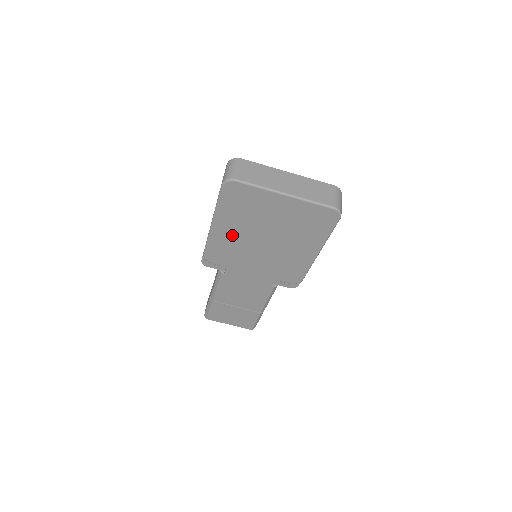
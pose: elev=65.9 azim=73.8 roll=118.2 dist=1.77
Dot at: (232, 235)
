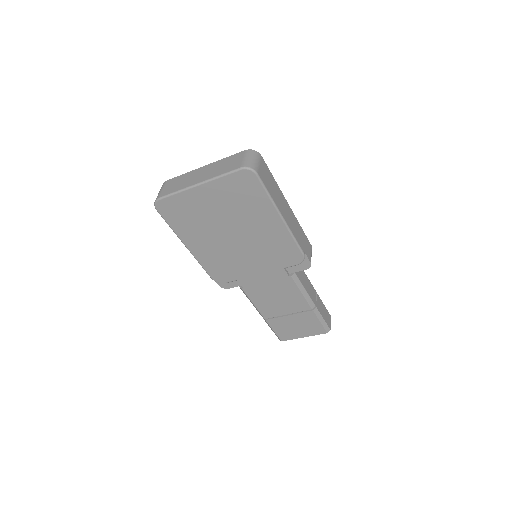
Dot at: (208, 247)
